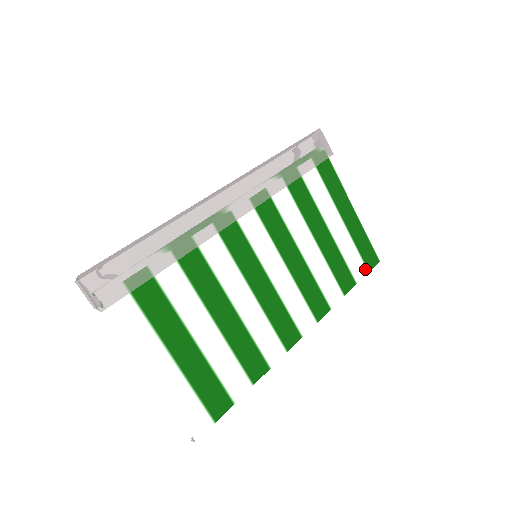
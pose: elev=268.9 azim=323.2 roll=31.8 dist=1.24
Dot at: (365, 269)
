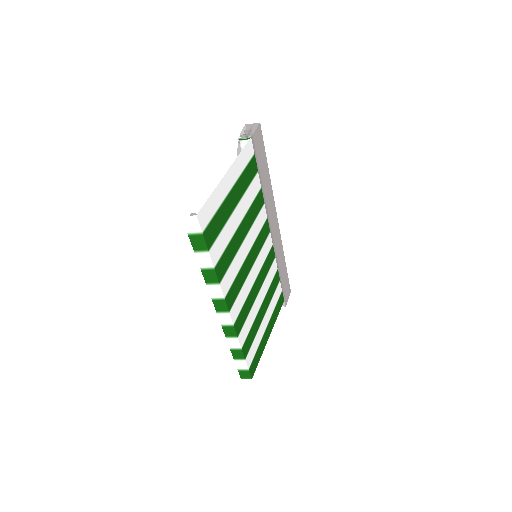
Dot at: (250, 365)
